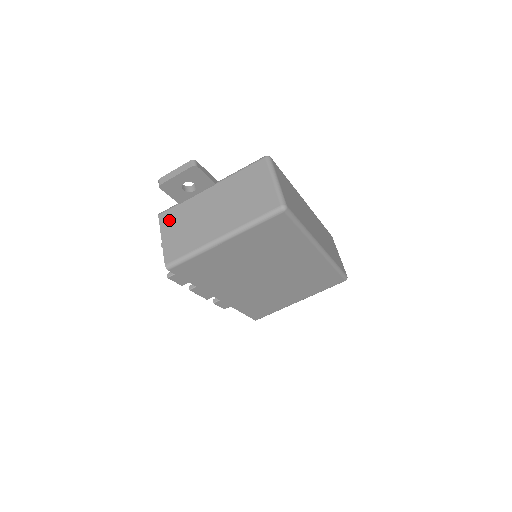
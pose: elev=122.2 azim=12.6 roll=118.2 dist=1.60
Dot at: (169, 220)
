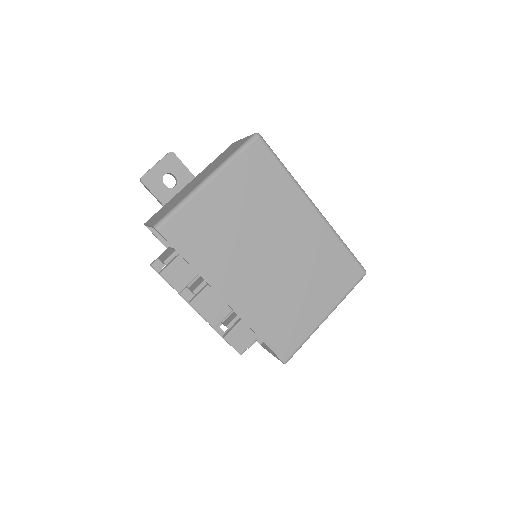
Dot at: (155, 216)
